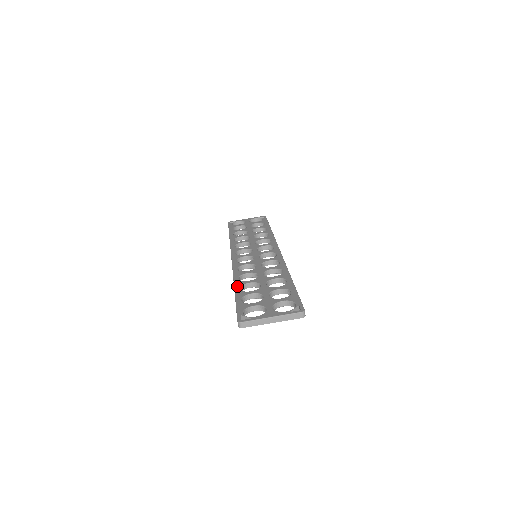
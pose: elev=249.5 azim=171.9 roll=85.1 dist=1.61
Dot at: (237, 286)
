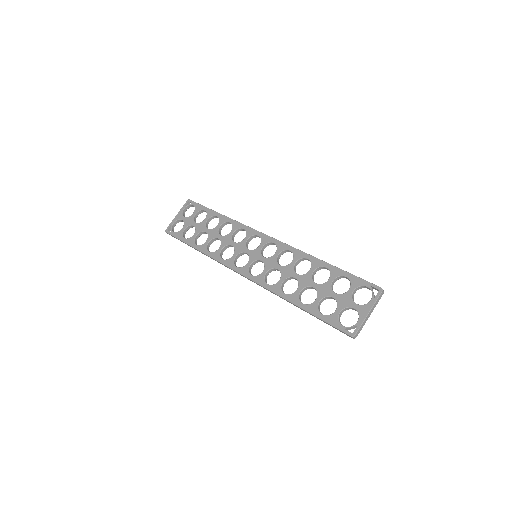
Dot at: (297, 303)
